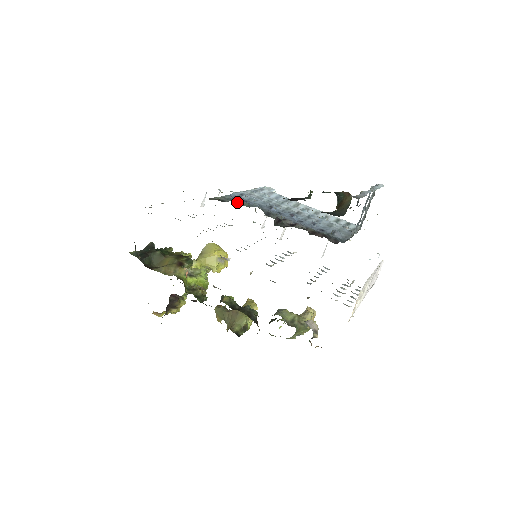
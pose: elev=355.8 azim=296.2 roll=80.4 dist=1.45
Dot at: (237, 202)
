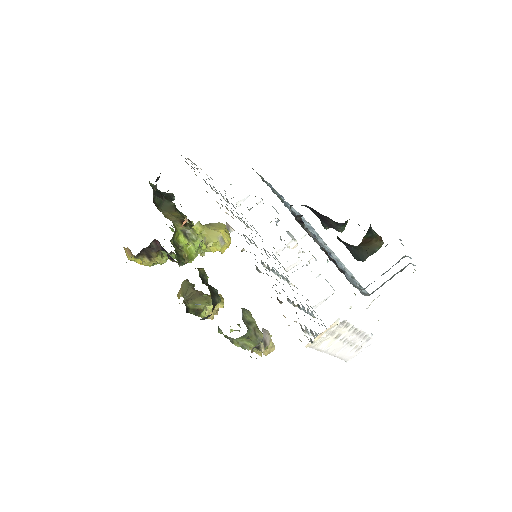
Dot at: (274, 192)
